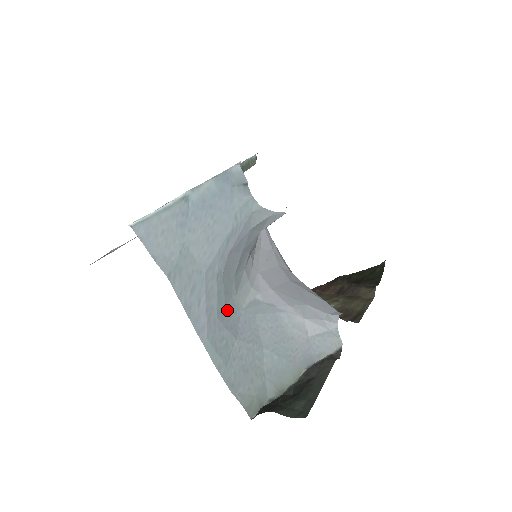
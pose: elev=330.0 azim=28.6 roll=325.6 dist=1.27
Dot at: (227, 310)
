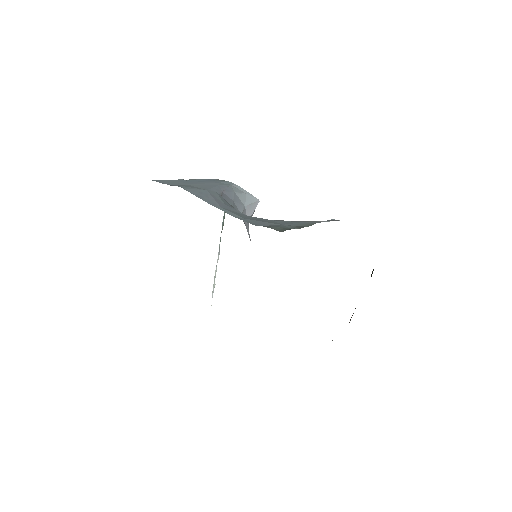
Dot at: occluded
